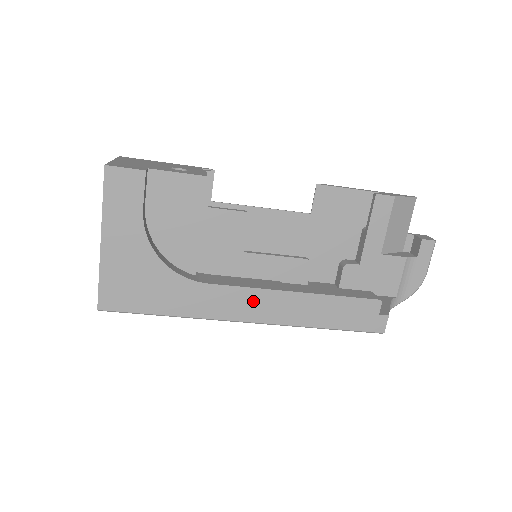
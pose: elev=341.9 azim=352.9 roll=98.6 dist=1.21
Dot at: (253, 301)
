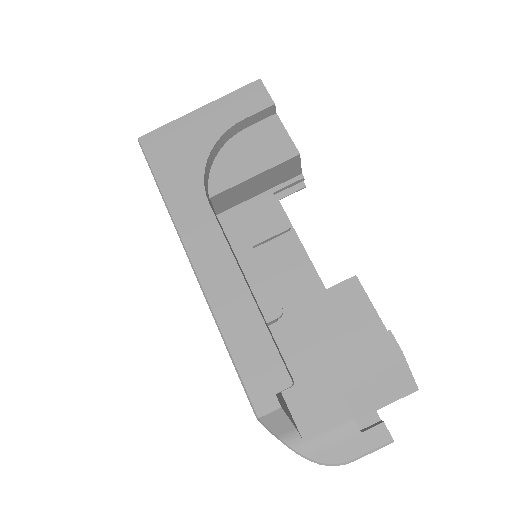
Dot at: (215, 252)
